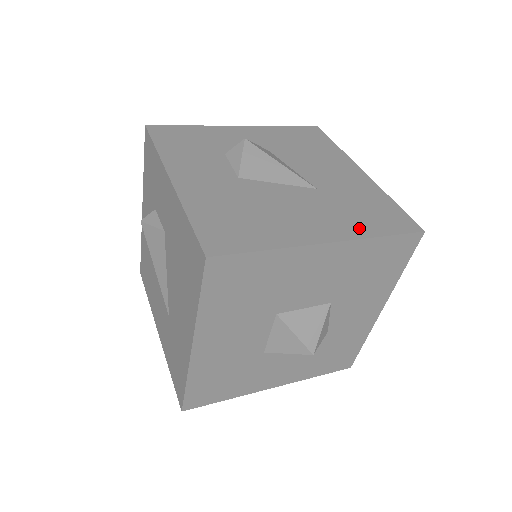
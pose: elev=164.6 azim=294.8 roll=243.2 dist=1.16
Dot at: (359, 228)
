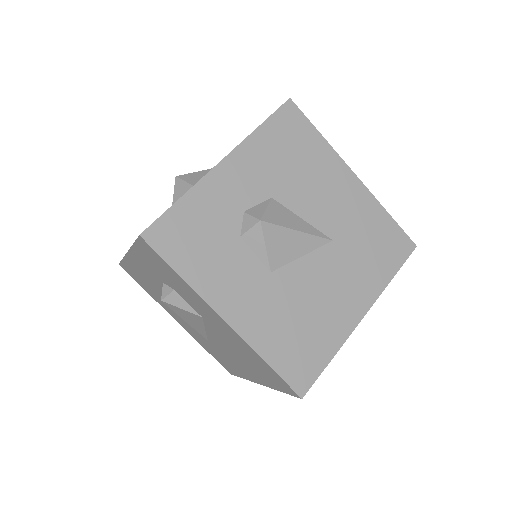
Dot at: (377, 279)
